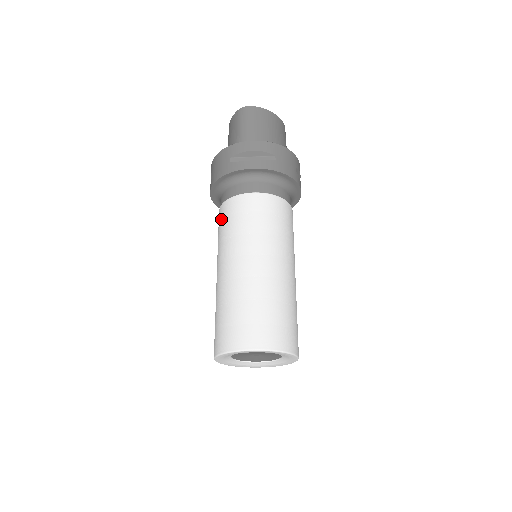
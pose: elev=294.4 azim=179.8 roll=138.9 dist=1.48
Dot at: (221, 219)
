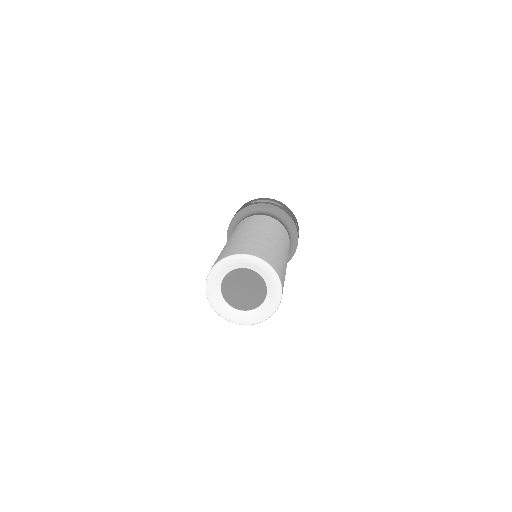
Dot at: occluded
